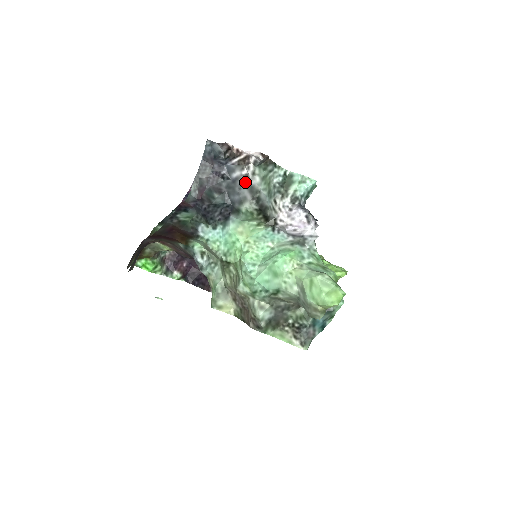
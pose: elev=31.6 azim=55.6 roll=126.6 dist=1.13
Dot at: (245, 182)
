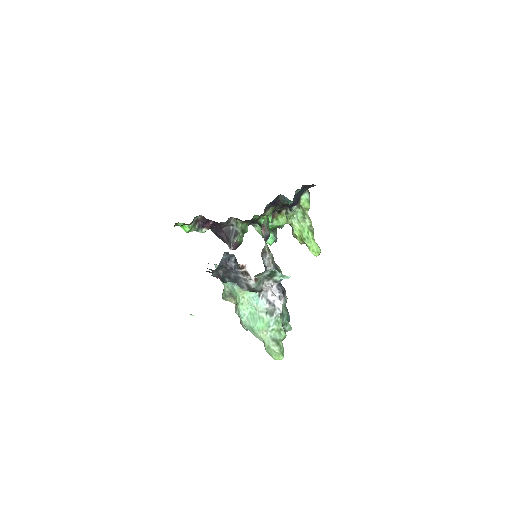
Dot at: (245, 281)
